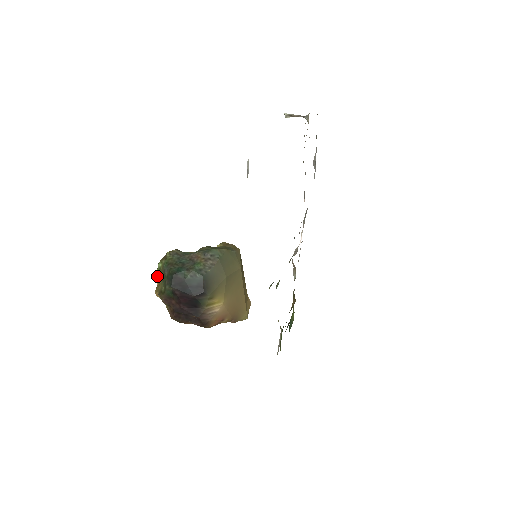
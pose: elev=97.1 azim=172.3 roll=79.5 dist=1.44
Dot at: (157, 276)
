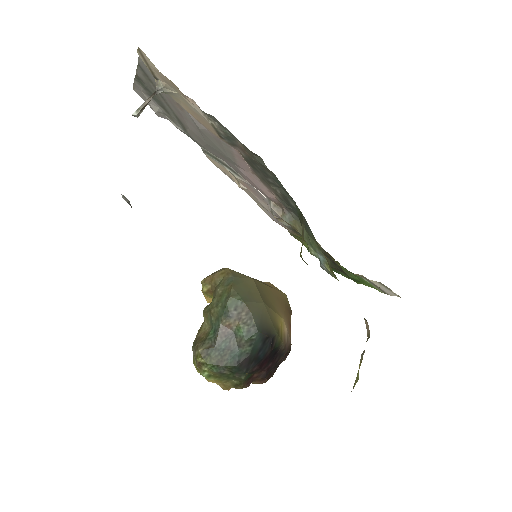
Dot at: occluded
